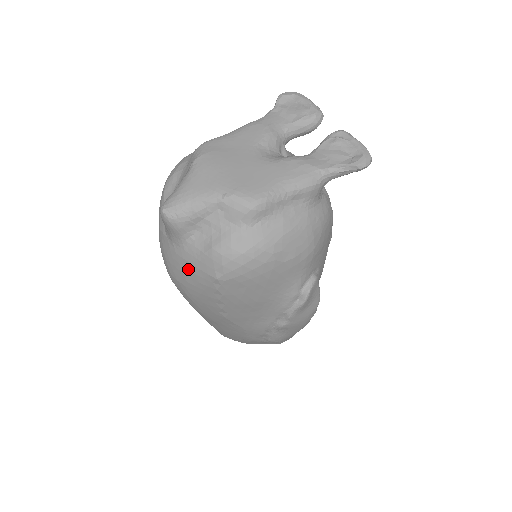
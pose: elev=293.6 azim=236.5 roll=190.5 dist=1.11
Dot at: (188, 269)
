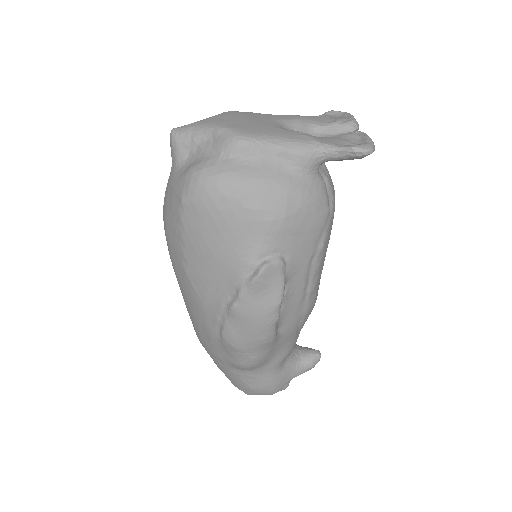
Dot at: (170, 194)
